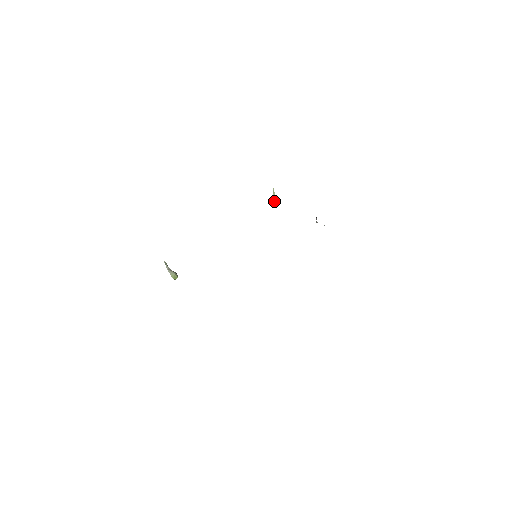
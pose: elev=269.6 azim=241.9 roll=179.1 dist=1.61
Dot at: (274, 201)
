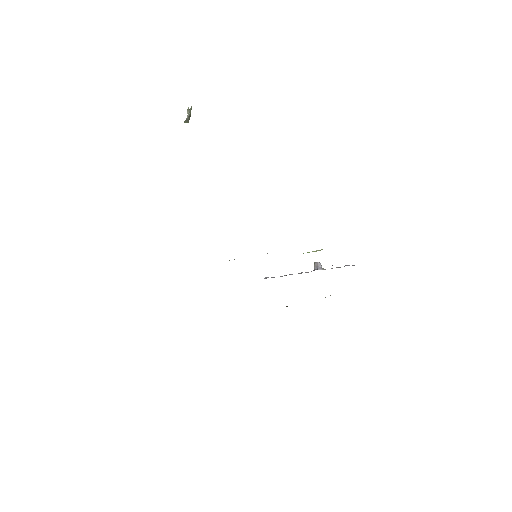
Dot at: occluded
